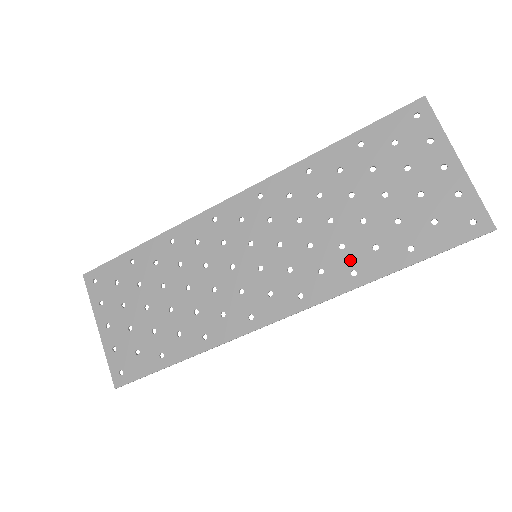
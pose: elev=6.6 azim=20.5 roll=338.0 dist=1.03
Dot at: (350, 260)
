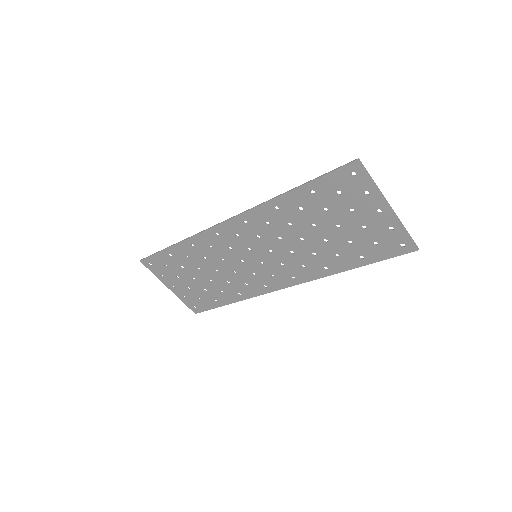
Dot at: (321, 262)
